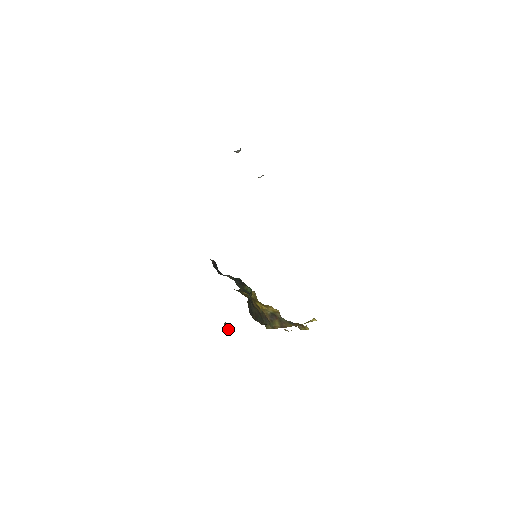
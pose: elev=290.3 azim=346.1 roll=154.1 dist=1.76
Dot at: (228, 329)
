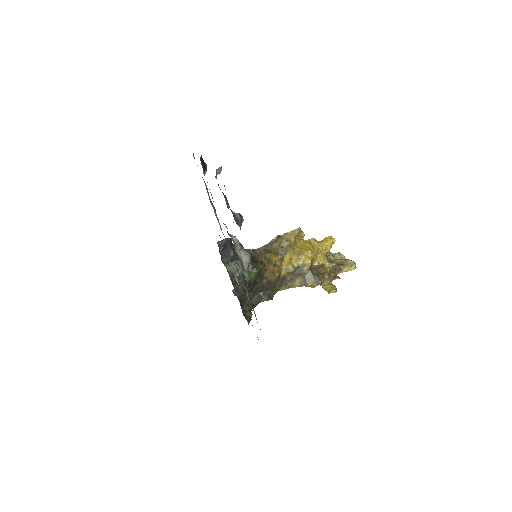
Dot at: occluded
